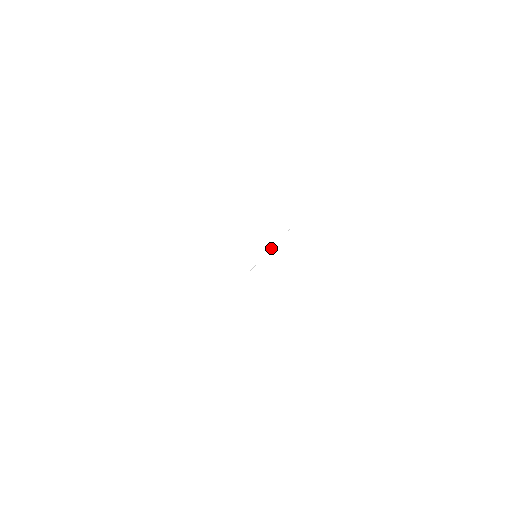
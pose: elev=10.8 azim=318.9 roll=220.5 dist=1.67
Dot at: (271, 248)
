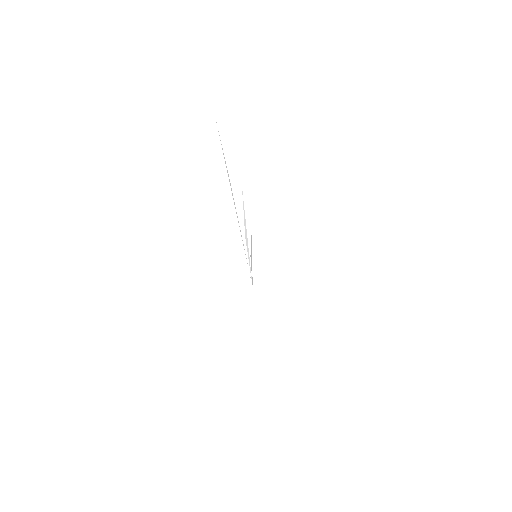
Dot at: occluded
